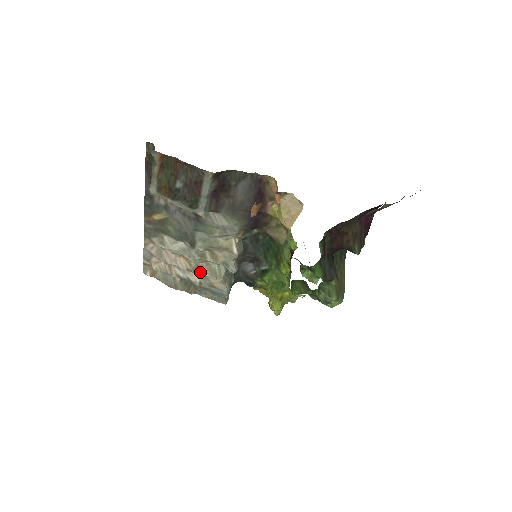
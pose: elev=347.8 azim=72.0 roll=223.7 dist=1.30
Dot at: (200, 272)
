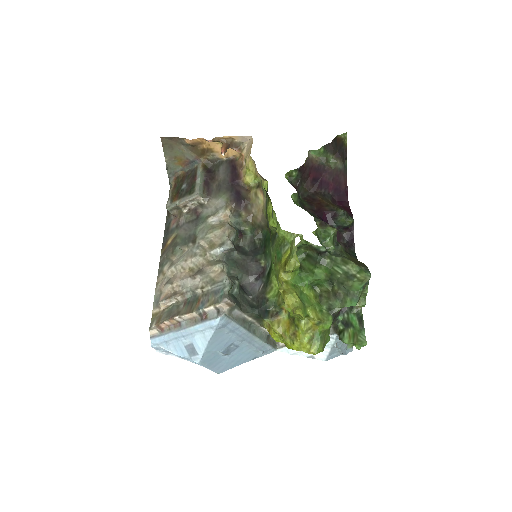
Dot at: (201, 272)
